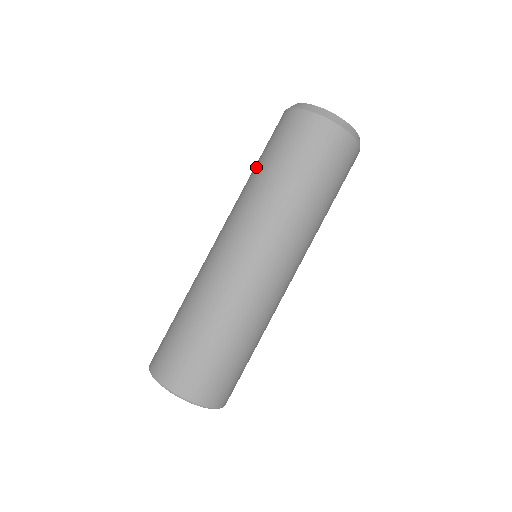
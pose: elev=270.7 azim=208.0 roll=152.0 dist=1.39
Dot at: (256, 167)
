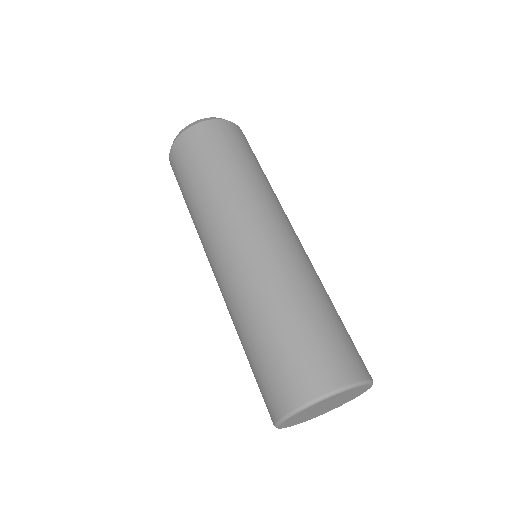
Dot at: occluded
